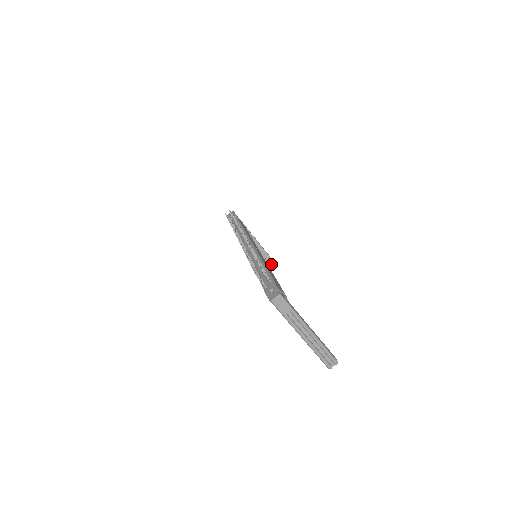
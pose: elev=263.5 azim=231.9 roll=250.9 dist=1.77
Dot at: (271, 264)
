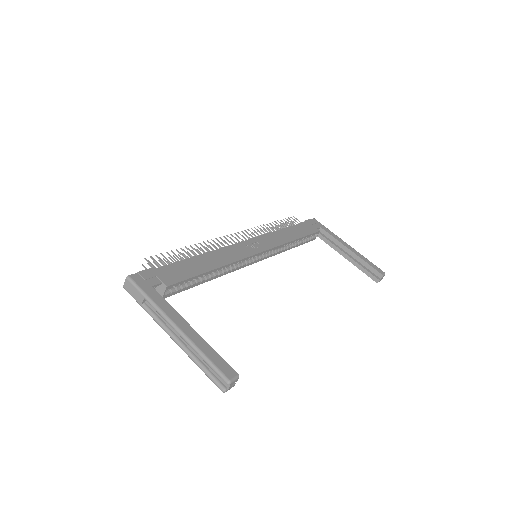
Dot at: (381, 278)
